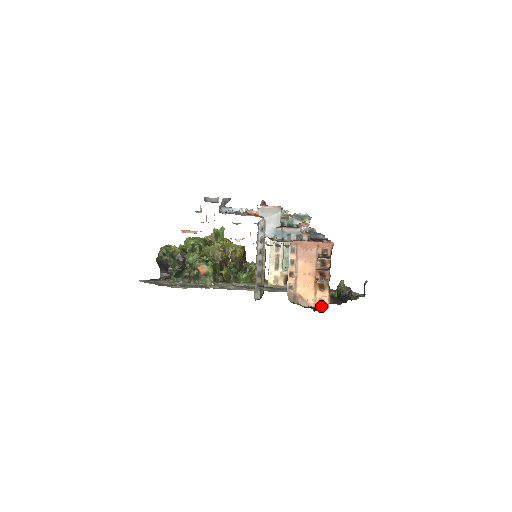
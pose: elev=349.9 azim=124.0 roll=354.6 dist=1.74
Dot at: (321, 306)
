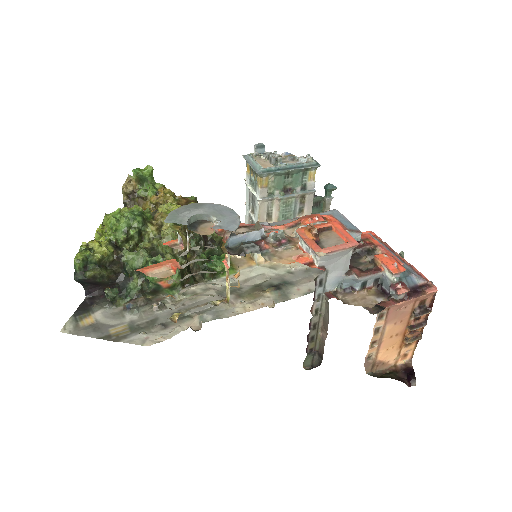
Dot at: (403, 361)
